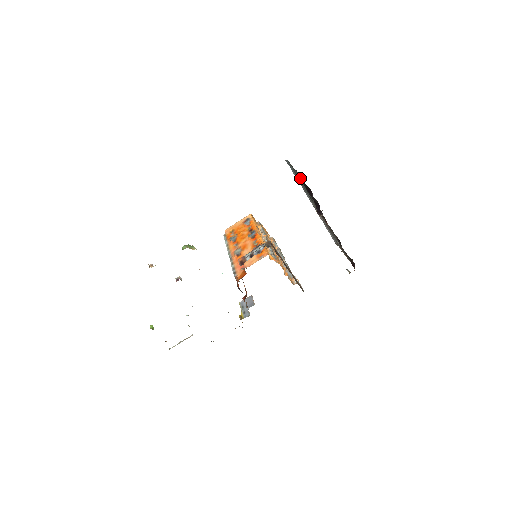
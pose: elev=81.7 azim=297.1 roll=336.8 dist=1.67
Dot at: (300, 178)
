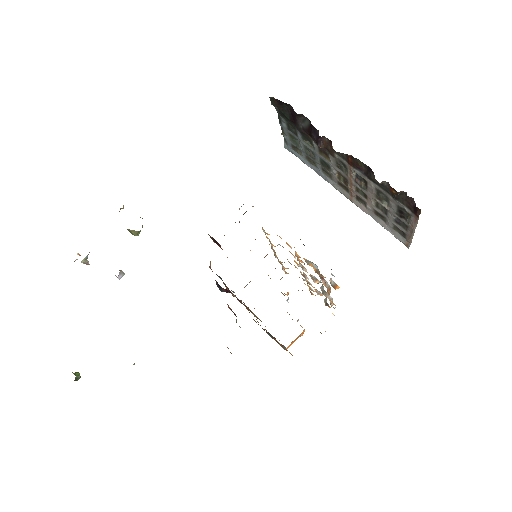
Dot at: (288, 124)
